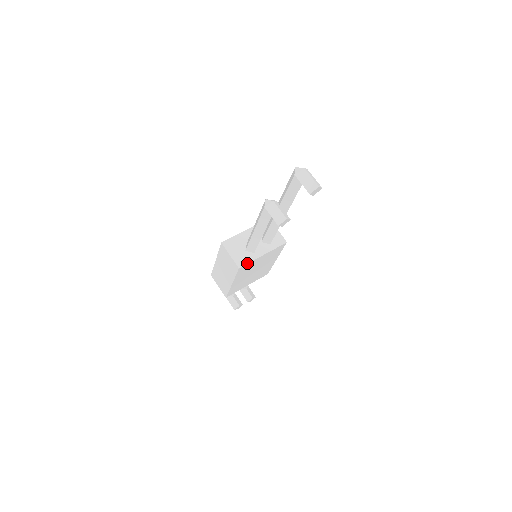
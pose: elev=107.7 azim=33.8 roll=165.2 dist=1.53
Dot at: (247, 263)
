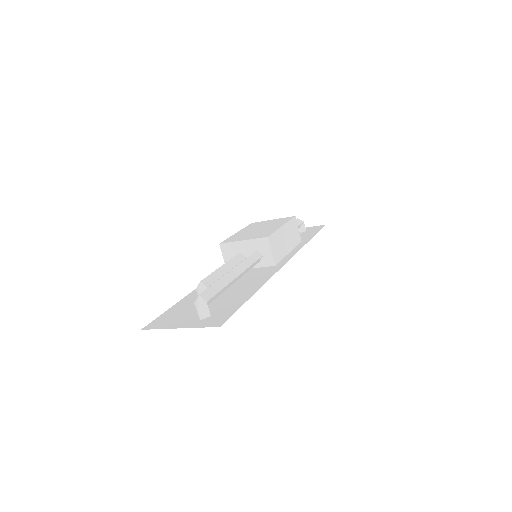
Dot at: occluded
